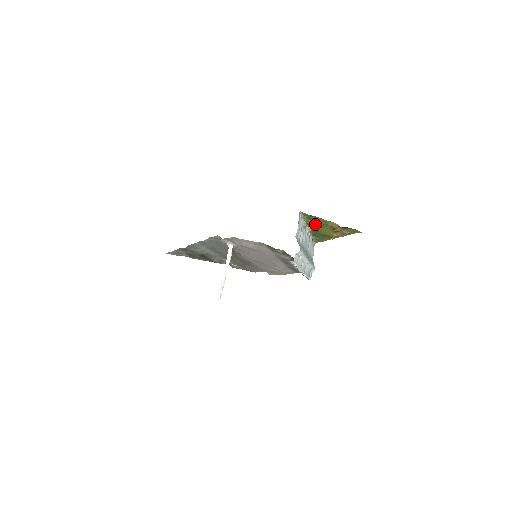
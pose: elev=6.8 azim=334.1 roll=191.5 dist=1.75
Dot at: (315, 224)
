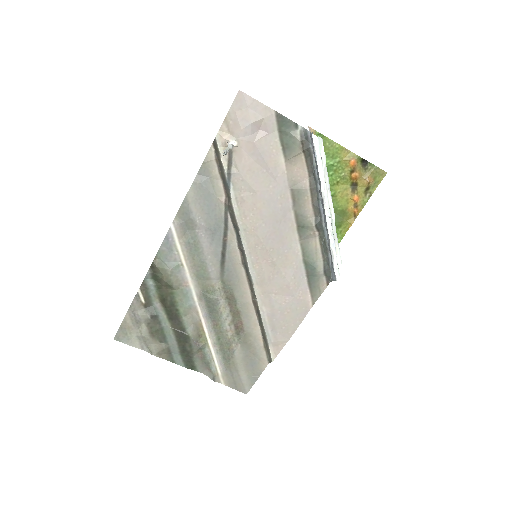
Dot at: (328, 168)
